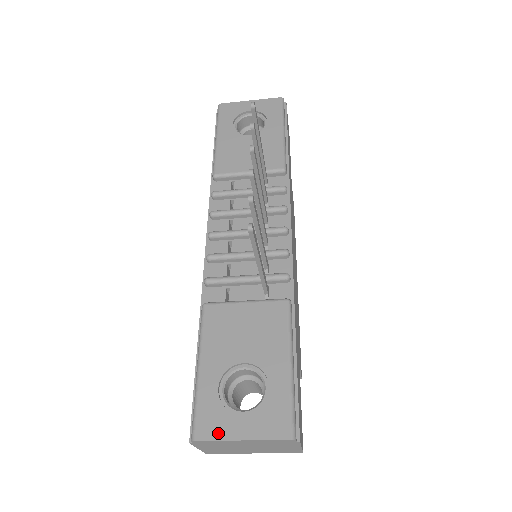
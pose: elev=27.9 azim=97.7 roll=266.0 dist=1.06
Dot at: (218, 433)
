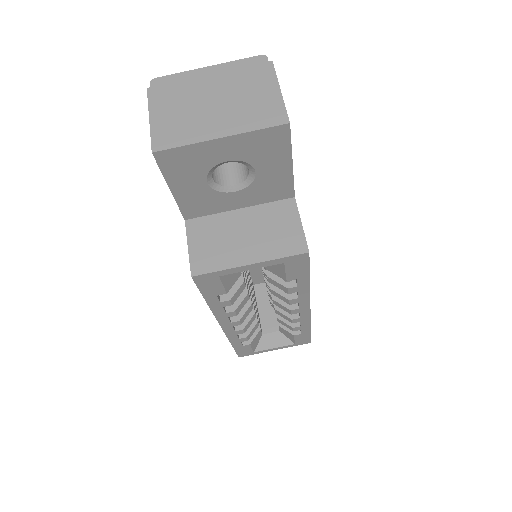
Dot at: (183, 79)
